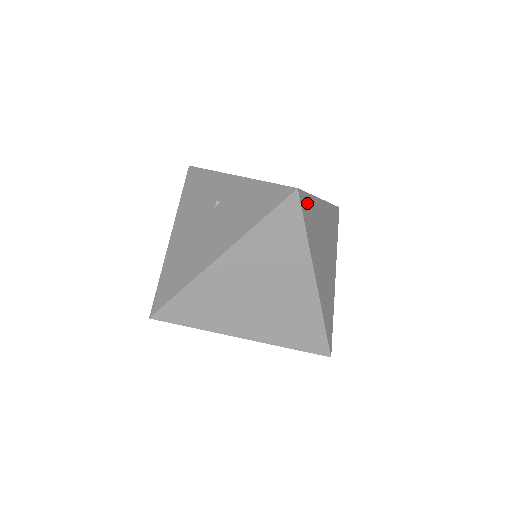
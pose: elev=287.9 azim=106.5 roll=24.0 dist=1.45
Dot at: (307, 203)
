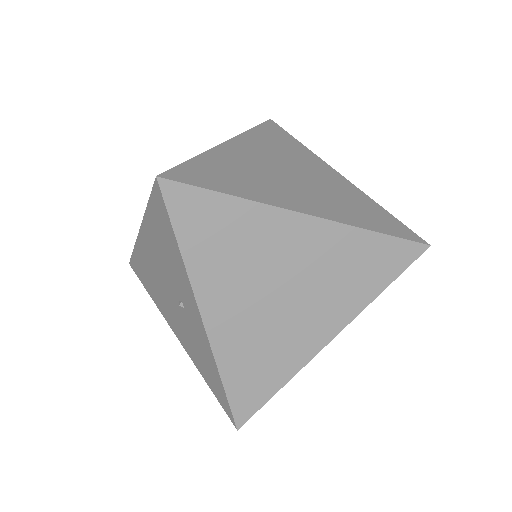
Dot at: occluded
